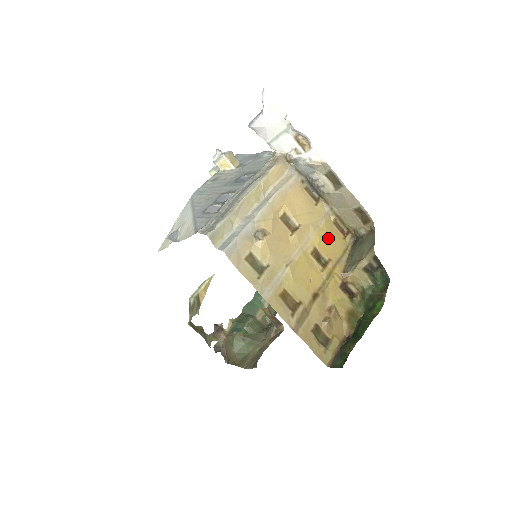
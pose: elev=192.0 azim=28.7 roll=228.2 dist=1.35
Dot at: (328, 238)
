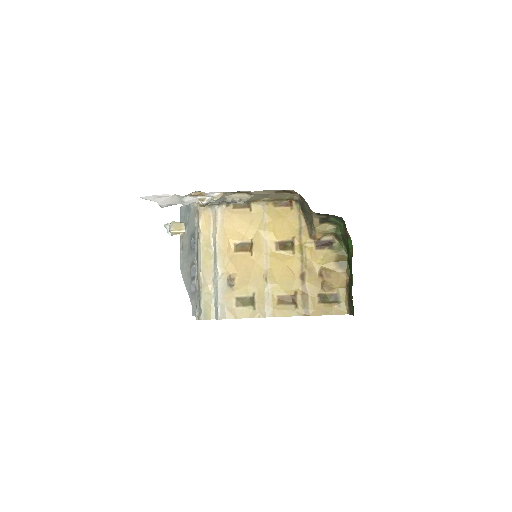
Dot at: (279, 224)
